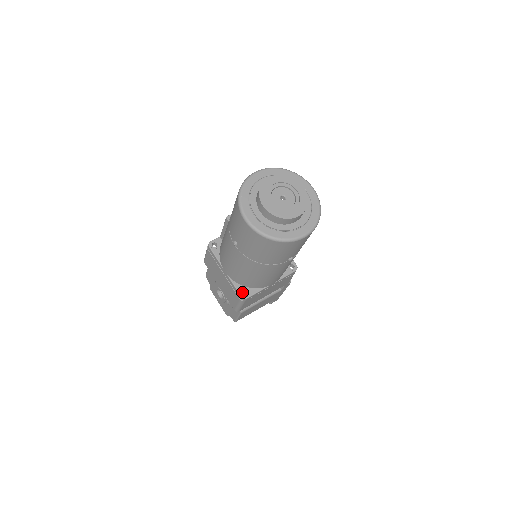
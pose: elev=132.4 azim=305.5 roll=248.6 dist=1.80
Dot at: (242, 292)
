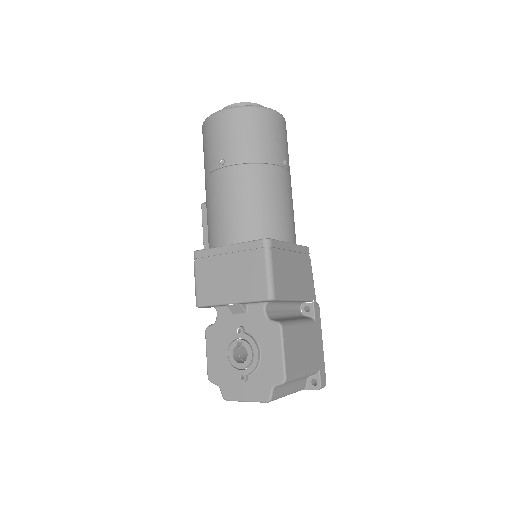
Dot at: (261, 239)
